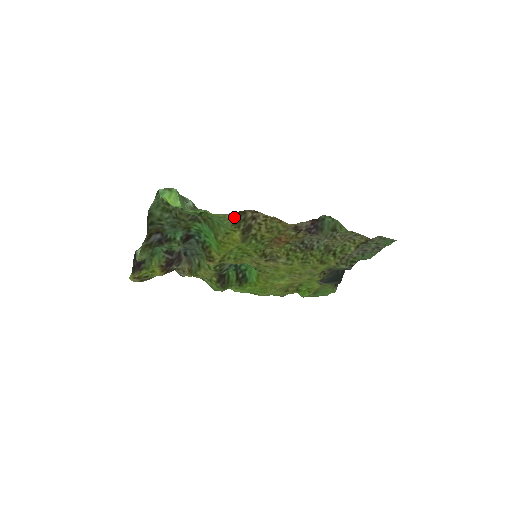
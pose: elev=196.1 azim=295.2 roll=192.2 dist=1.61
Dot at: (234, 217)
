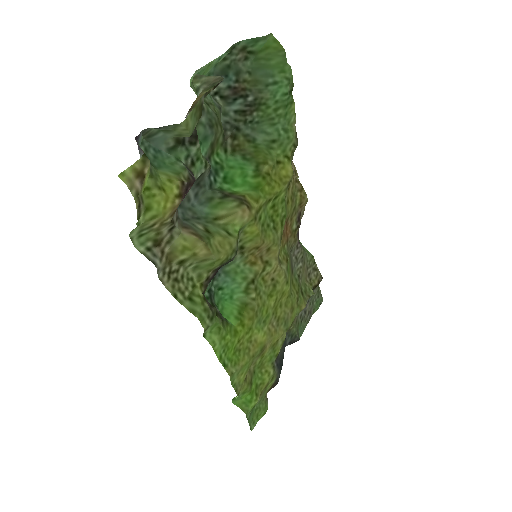
Dot at: (296, 135)
